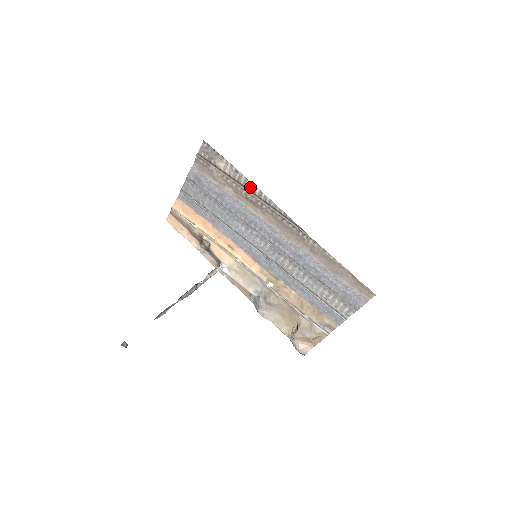
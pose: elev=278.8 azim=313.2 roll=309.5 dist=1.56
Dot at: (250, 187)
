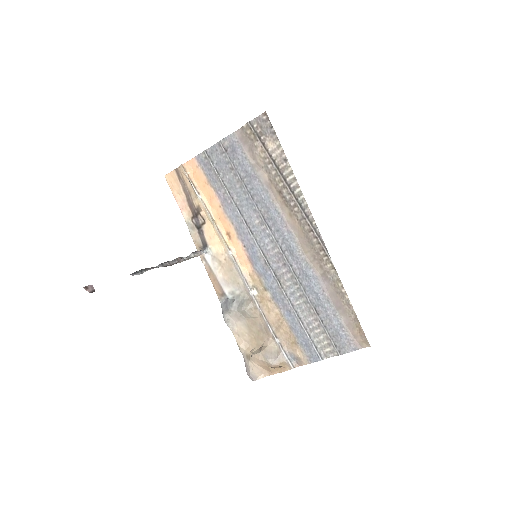
Dot at: (291, 182)
